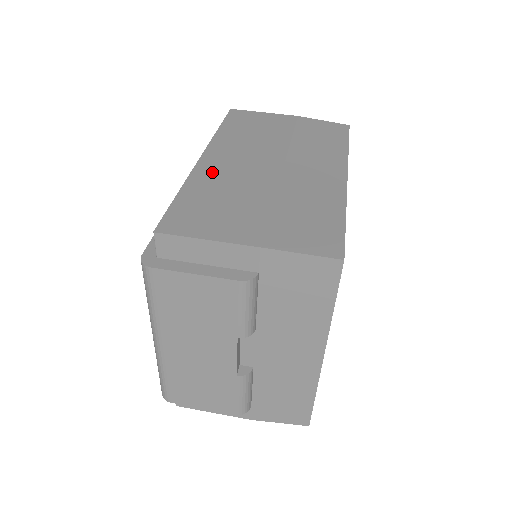
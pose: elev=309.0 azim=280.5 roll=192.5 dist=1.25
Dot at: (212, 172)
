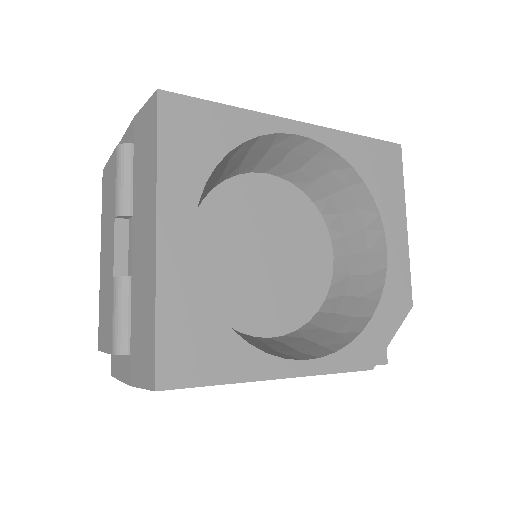
Dot at: occluded
